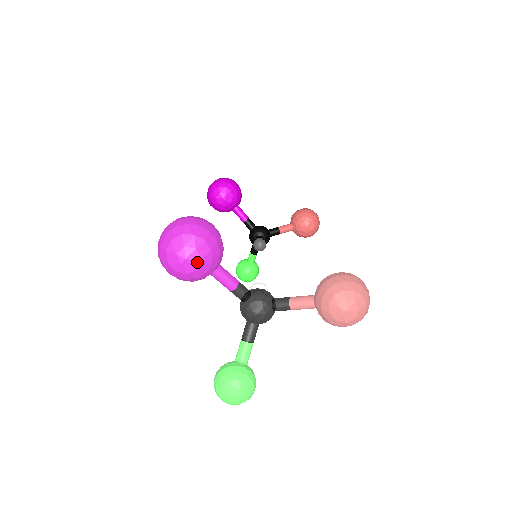
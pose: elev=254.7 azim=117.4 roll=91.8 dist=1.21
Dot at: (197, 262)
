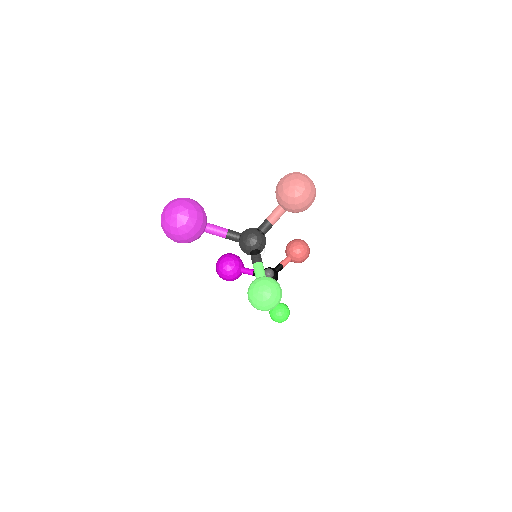
Dot at: (186, 213)
